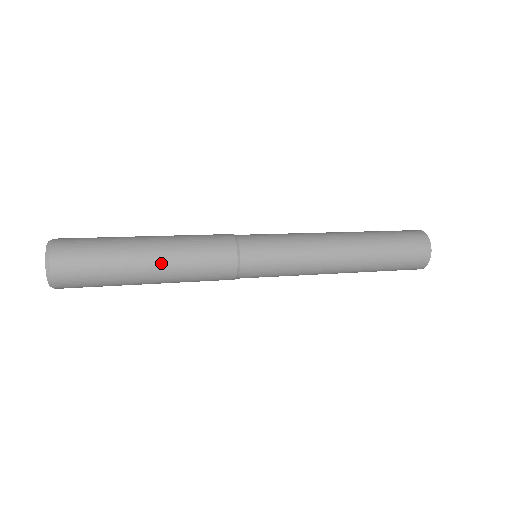
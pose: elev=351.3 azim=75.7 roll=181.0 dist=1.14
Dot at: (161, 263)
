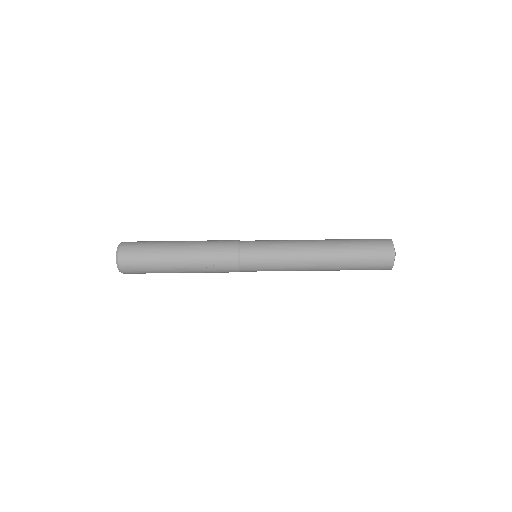
Dot at: (188, 242)
